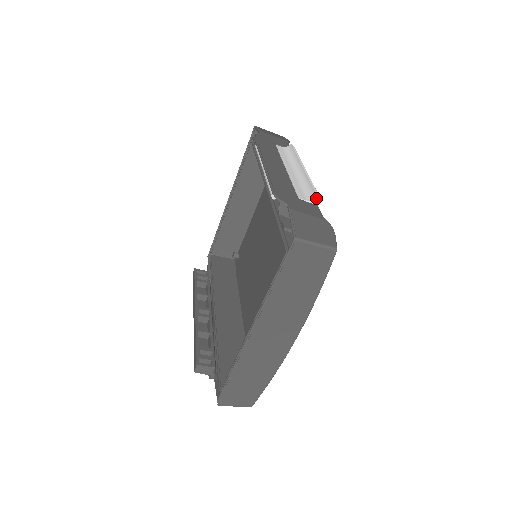
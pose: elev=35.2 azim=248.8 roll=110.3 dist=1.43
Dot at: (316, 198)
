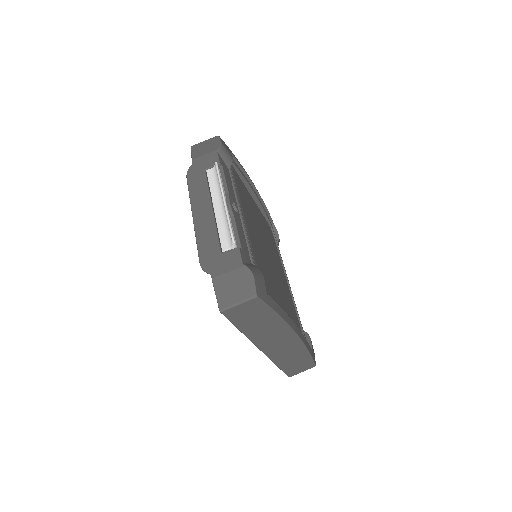
Dot at: (233, 244)
